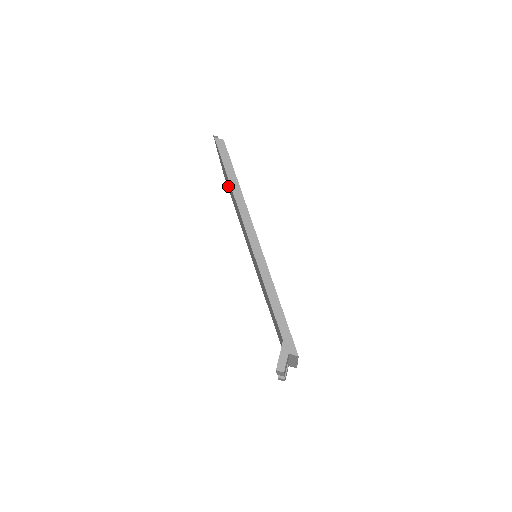
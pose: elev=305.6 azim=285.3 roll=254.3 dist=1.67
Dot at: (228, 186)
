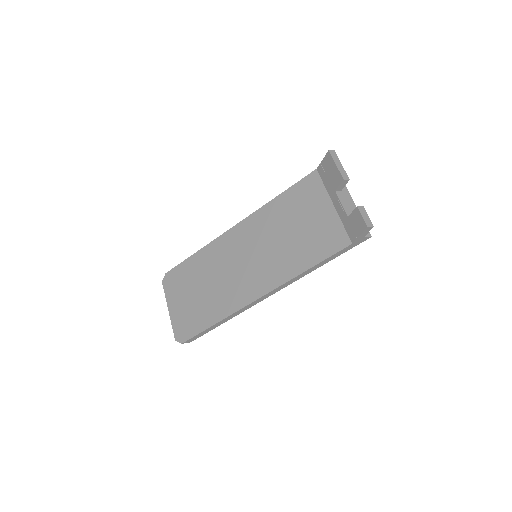
Dot at: (191, 309)
